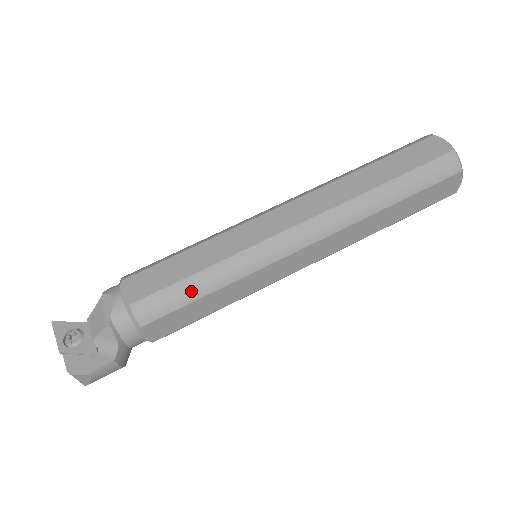
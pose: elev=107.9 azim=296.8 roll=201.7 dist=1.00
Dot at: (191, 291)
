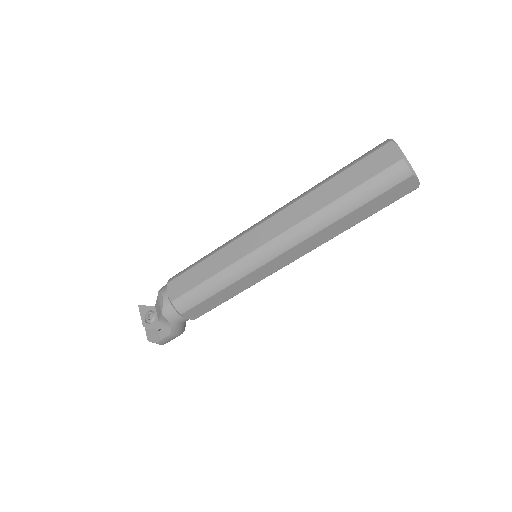
Dot at: (207, 291)
